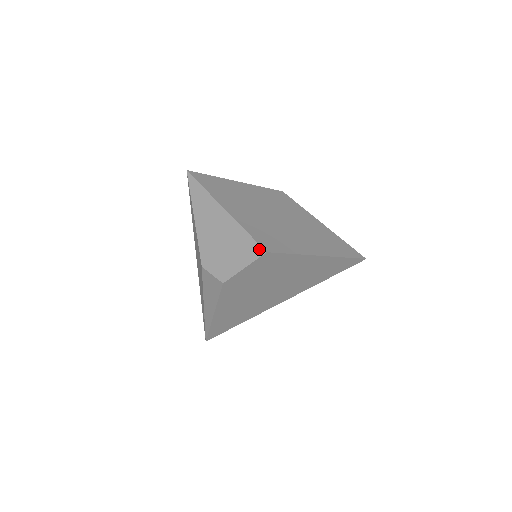
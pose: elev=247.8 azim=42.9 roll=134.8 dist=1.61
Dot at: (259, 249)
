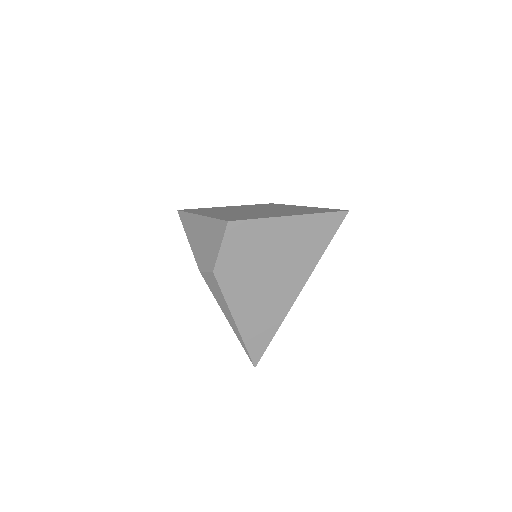
Dot at: (223, 223)
